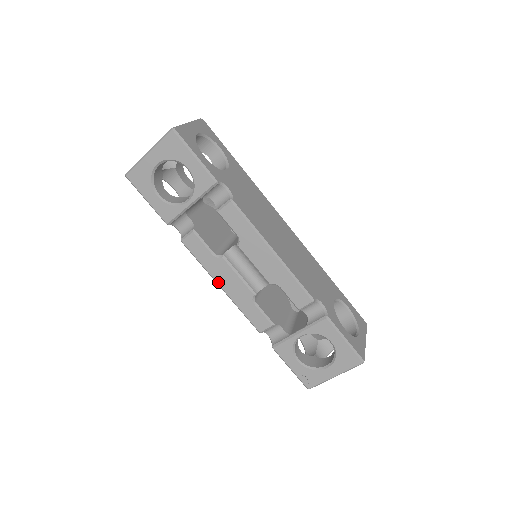
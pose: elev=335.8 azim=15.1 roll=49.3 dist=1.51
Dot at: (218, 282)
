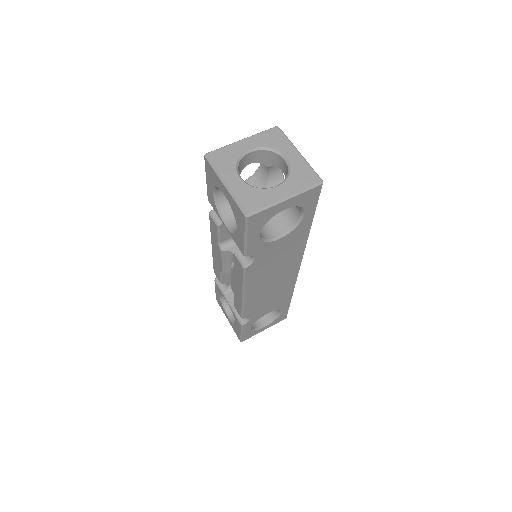
Dot at: (212, 244)
